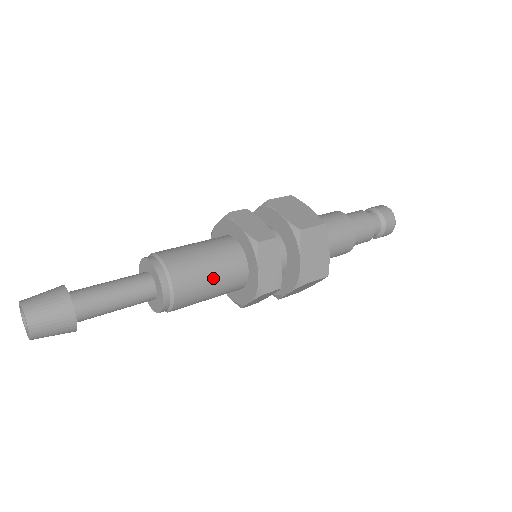
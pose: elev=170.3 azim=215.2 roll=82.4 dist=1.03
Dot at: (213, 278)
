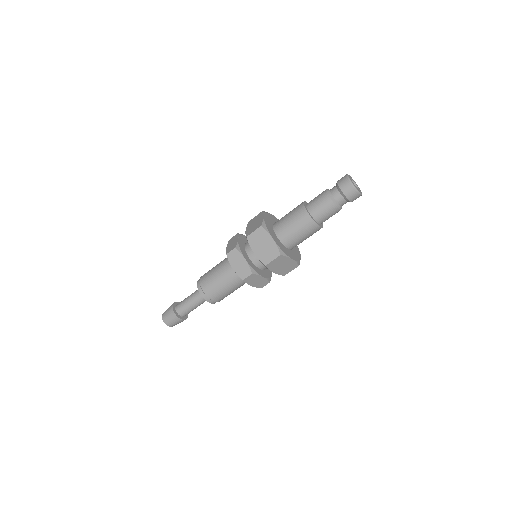
Dot at: (220, 280)
